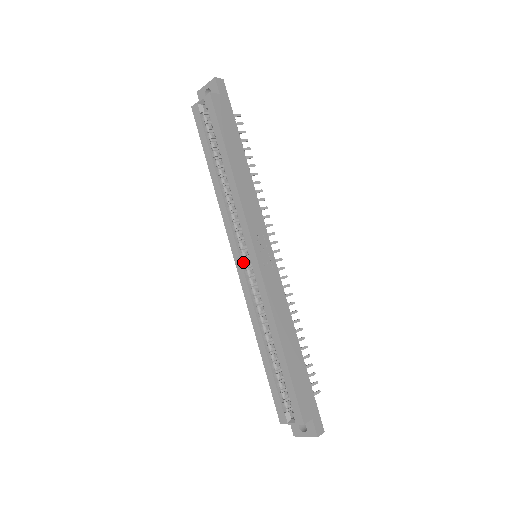
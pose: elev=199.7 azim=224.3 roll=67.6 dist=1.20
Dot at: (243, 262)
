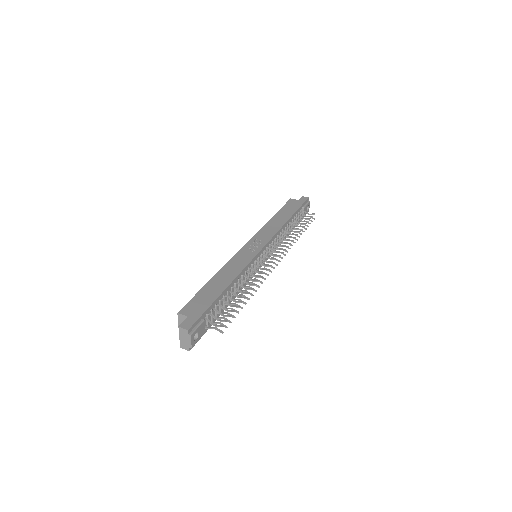
Dot at: occluded
